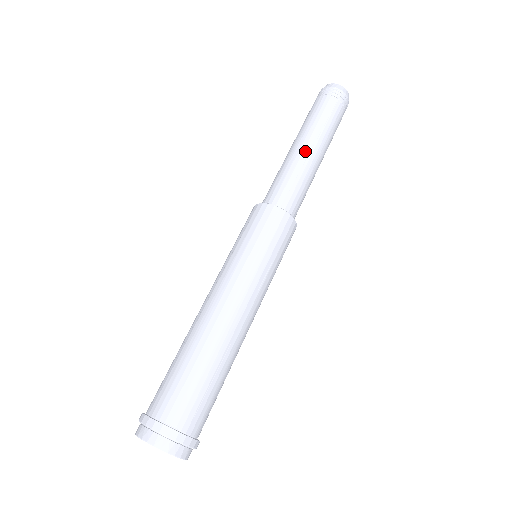
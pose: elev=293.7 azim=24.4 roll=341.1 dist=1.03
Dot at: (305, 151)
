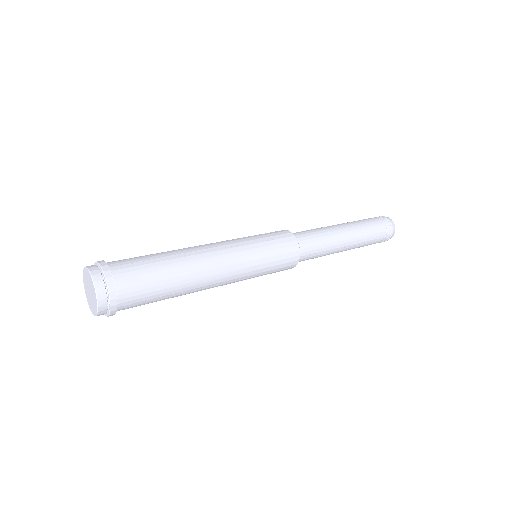
Dot at: occluded
